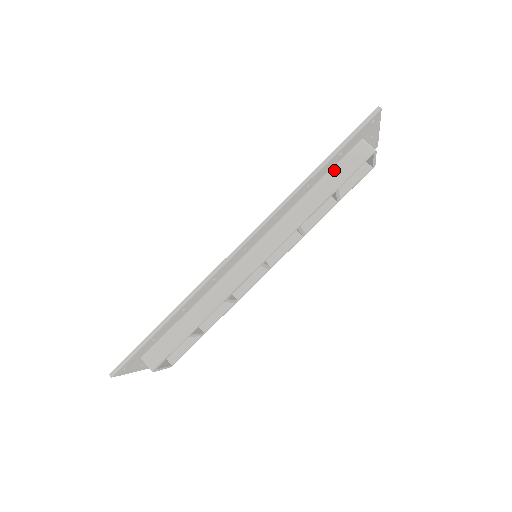
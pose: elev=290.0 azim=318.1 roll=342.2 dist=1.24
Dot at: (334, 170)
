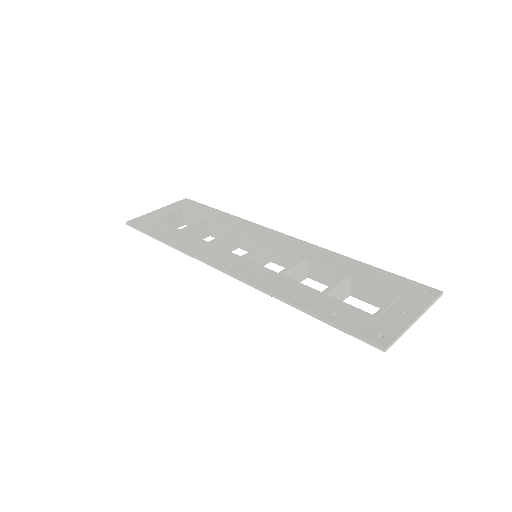
Dot at: occluded
